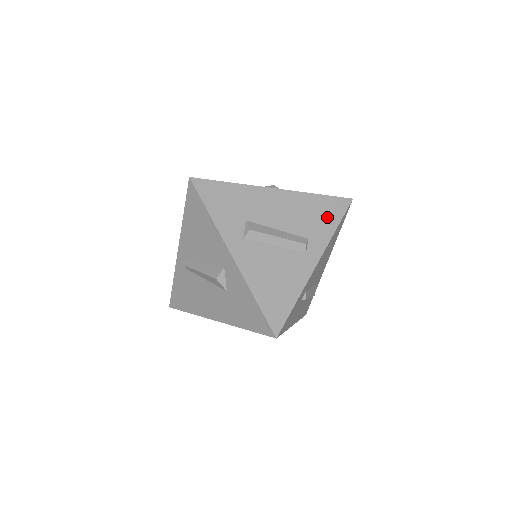
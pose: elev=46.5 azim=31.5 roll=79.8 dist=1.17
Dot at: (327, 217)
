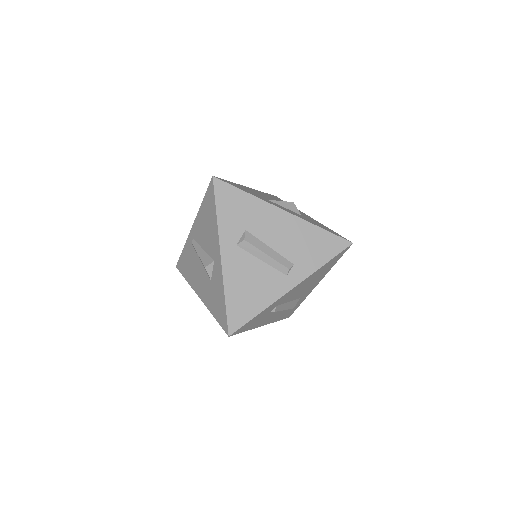
Dot at: (320, 251)
